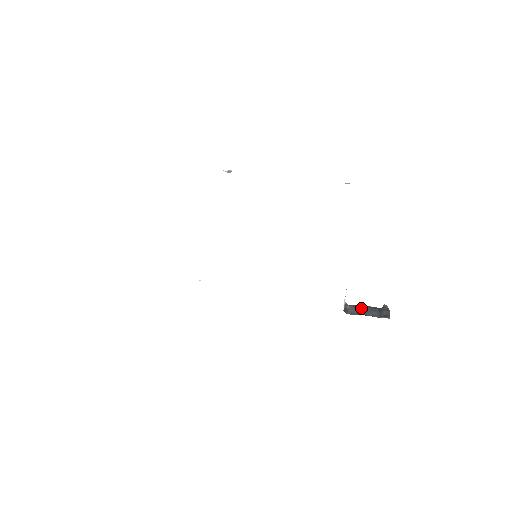
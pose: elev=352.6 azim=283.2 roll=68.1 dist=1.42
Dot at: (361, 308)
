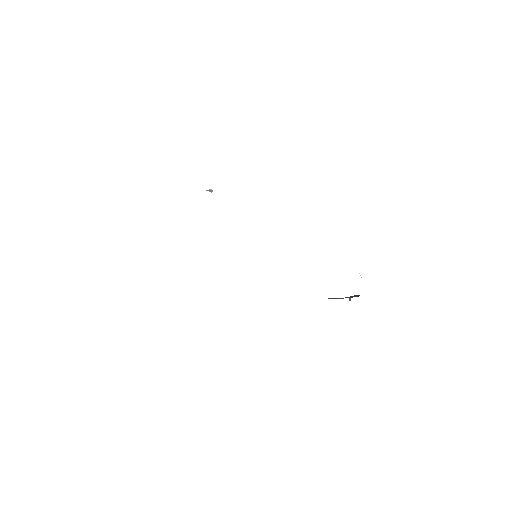
Dot at: (340, 298)
